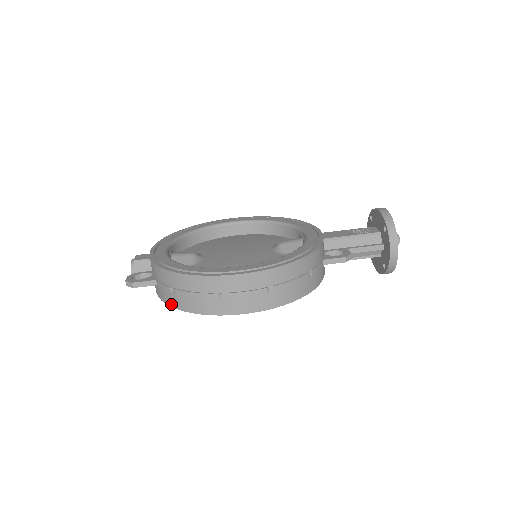
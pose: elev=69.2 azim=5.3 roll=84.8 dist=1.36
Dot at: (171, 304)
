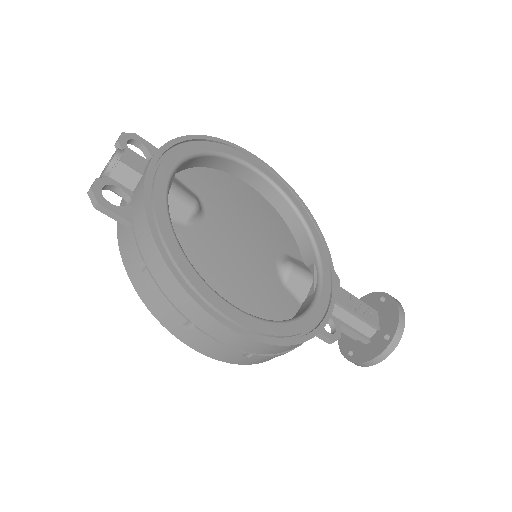
Dot at: (127, 267)
